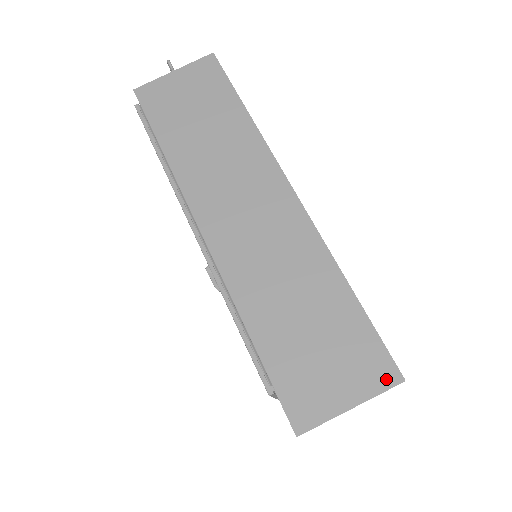
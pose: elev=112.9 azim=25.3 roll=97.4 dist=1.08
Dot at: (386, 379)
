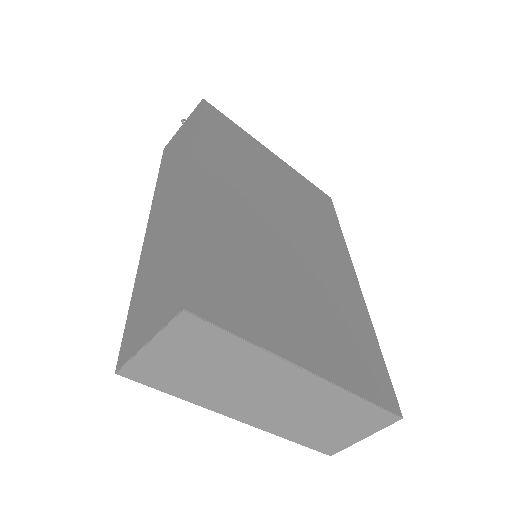
Dot at: (174, 311)
